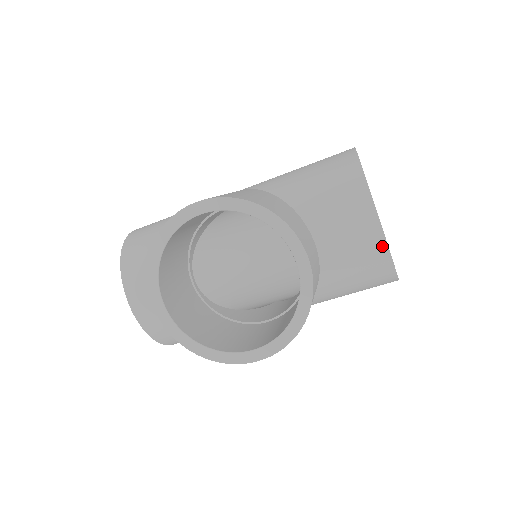
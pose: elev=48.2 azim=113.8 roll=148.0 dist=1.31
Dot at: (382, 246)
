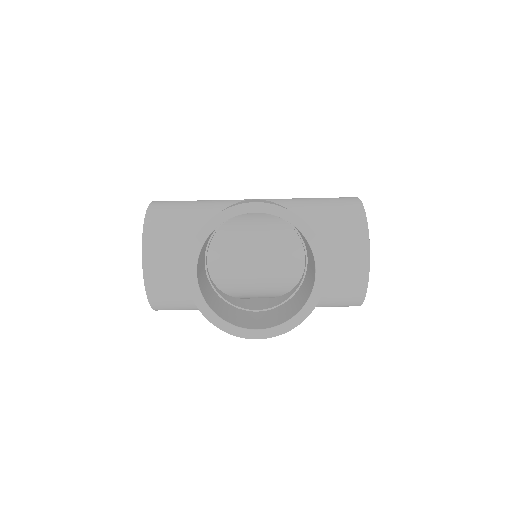
Dot at: (365, 277)
